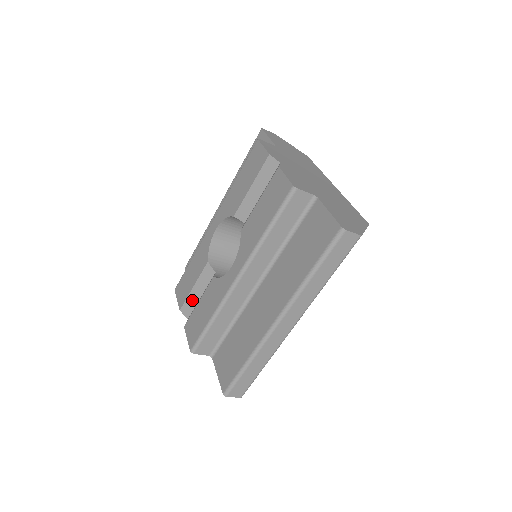
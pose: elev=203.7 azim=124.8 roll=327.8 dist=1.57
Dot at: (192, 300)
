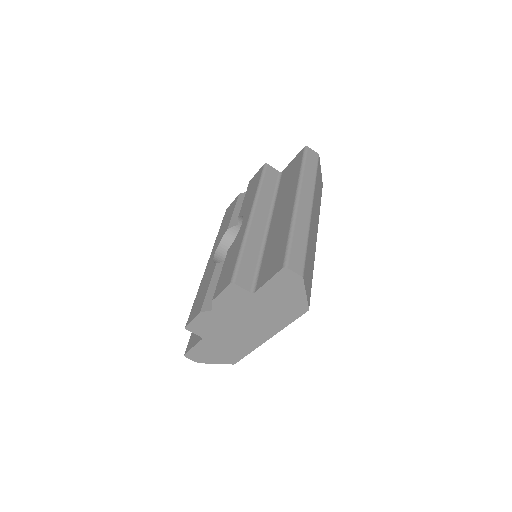
Dot at: (211, 294)
